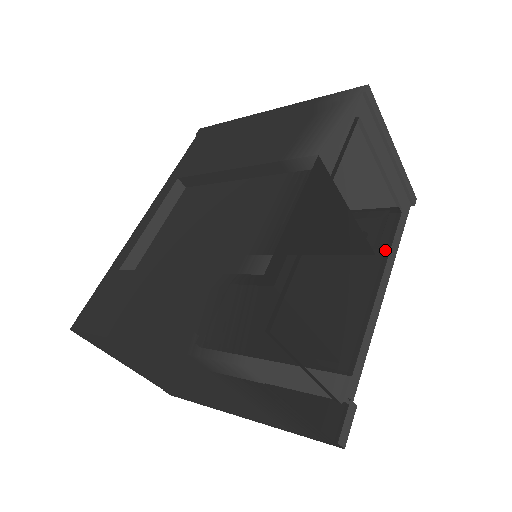
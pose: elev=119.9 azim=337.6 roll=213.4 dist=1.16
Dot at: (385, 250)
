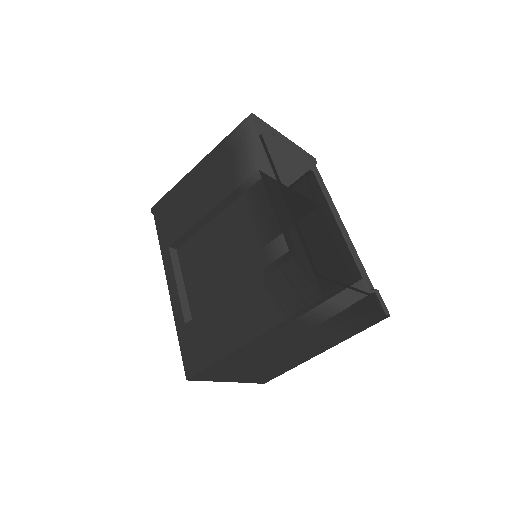
Dot at: (324, 199)
